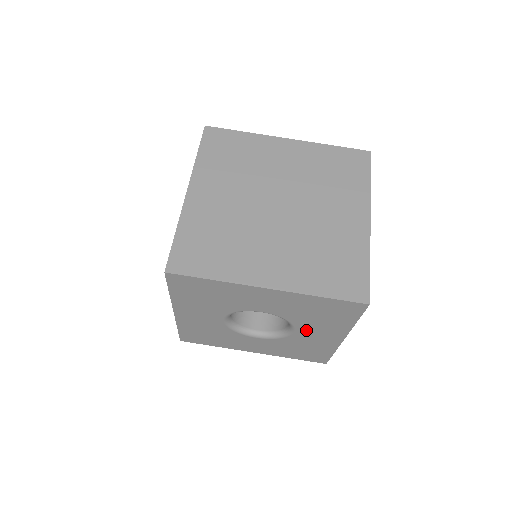
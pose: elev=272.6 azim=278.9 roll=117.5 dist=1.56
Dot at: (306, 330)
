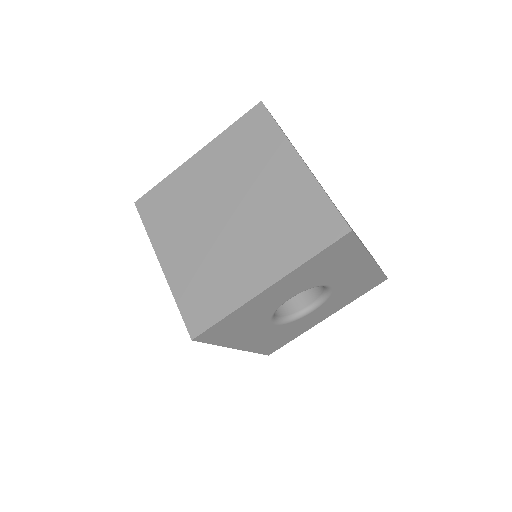
Dot at: (337, 279)
